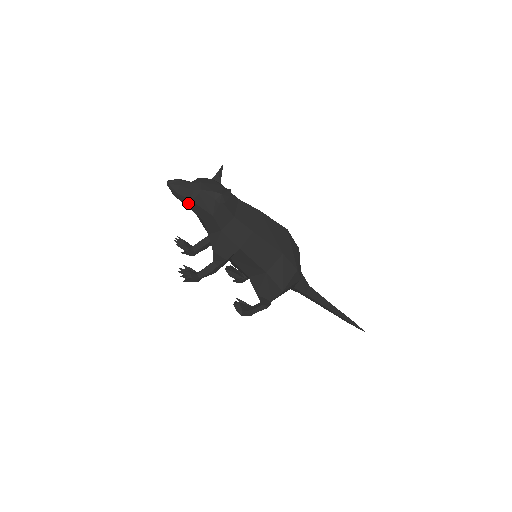
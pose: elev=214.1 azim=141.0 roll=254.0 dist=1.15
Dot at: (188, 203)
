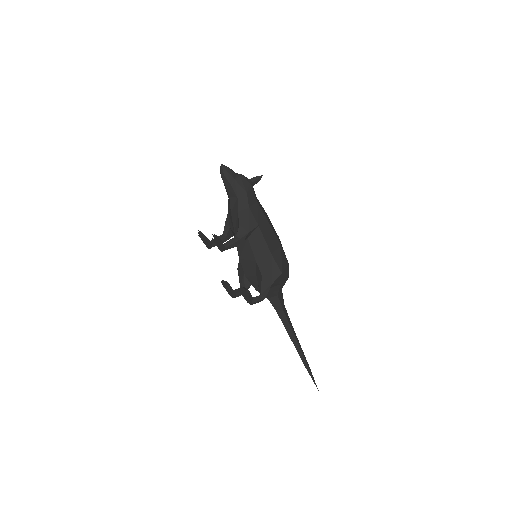
Dot at: (232, 182)
